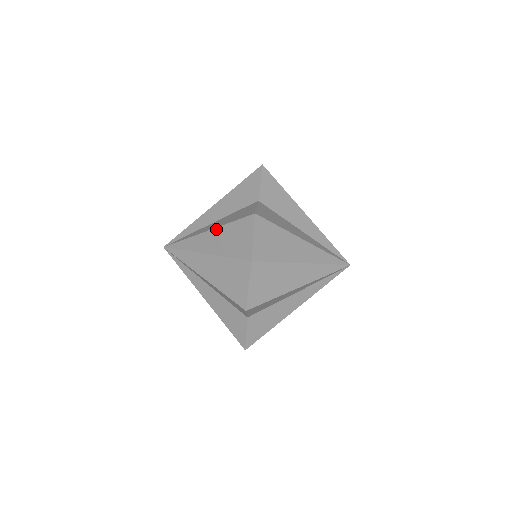
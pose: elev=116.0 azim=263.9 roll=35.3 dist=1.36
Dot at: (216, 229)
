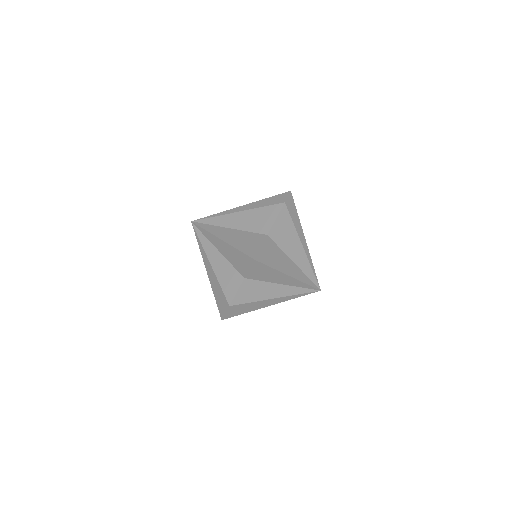
Dot at: (214, 272)
